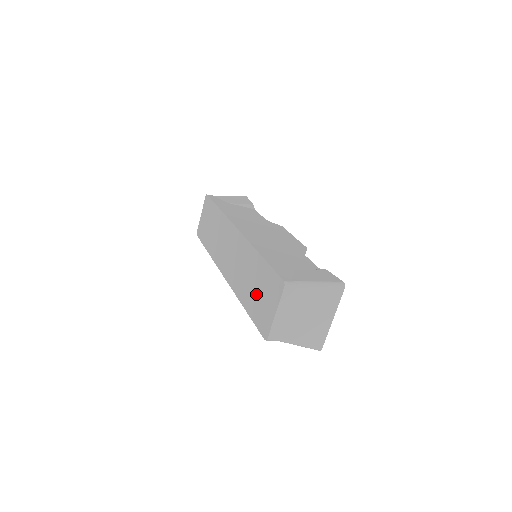
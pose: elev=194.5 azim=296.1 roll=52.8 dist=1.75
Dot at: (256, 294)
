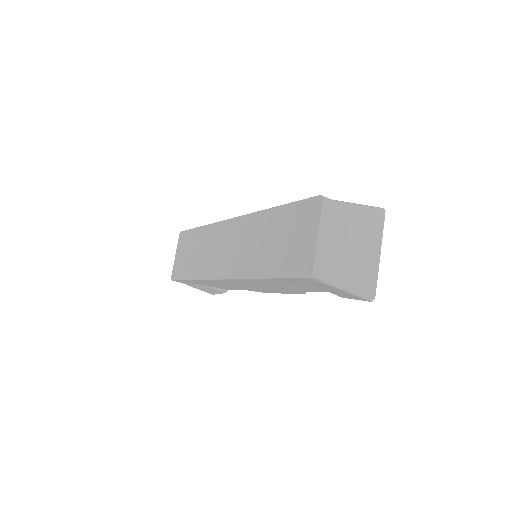
Dot at: (280, 246)
